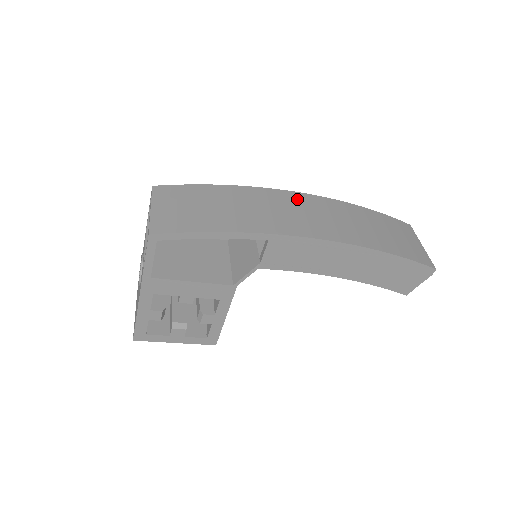
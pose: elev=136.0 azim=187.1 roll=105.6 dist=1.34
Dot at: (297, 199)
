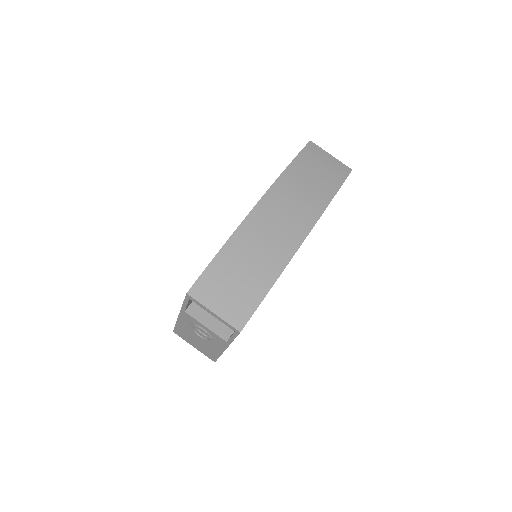
Dot at: (268, 207)
